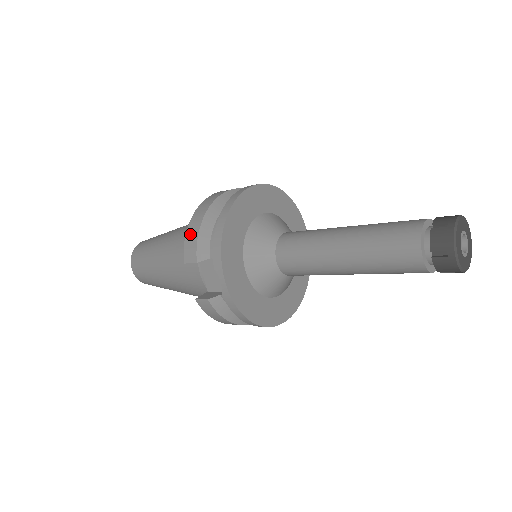
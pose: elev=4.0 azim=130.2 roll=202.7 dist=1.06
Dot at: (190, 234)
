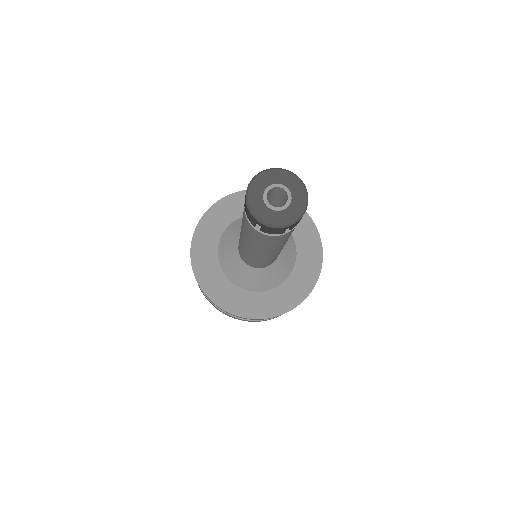
Dot at: occluded
